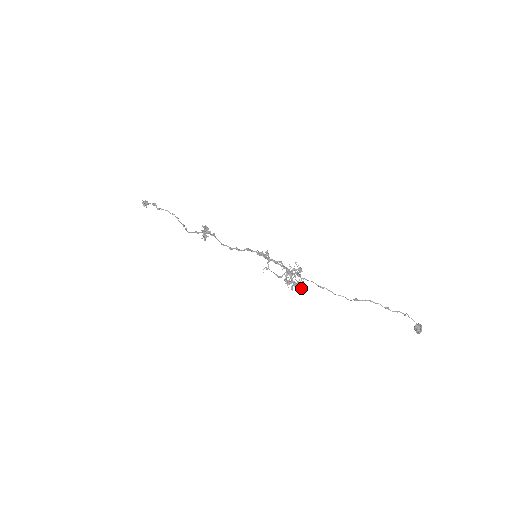
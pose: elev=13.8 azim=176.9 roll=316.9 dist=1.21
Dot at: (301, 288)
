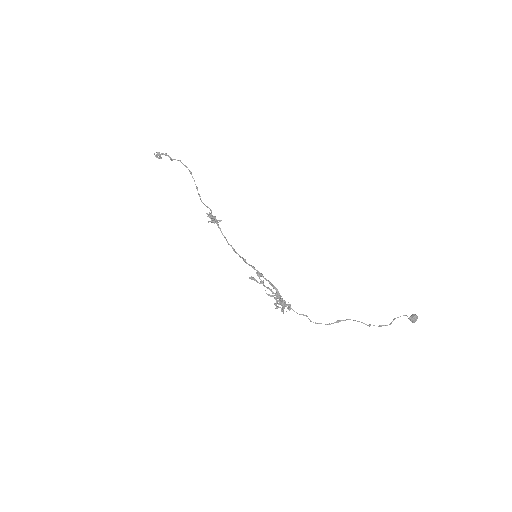
Dot at: occluded
